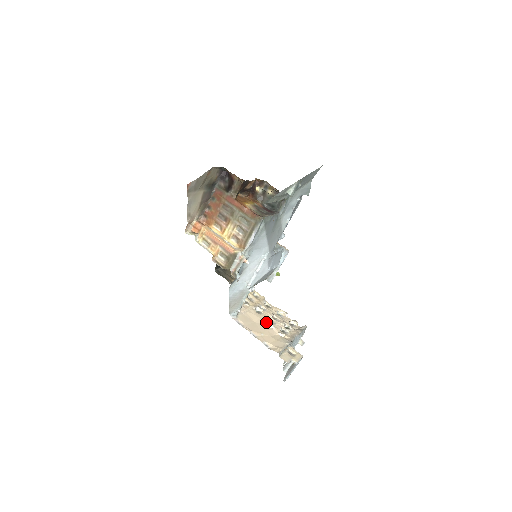
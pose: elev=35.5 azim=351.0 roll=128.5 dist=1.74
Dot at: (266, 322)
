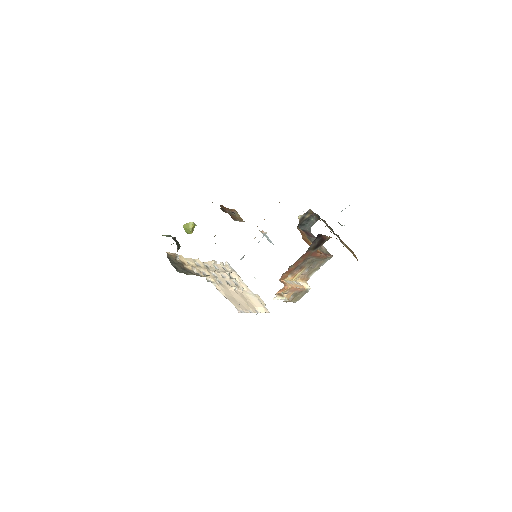
Dot at: (233, 289)
